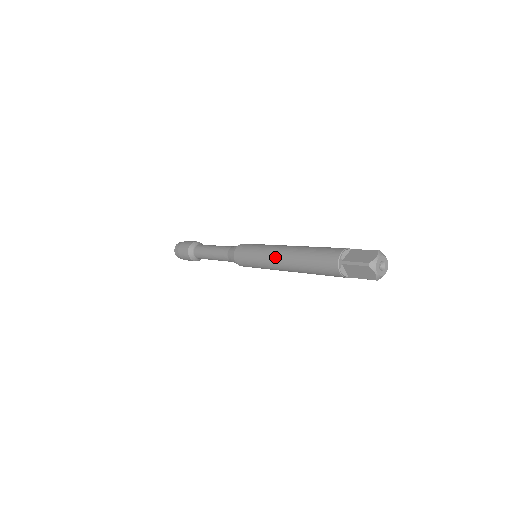
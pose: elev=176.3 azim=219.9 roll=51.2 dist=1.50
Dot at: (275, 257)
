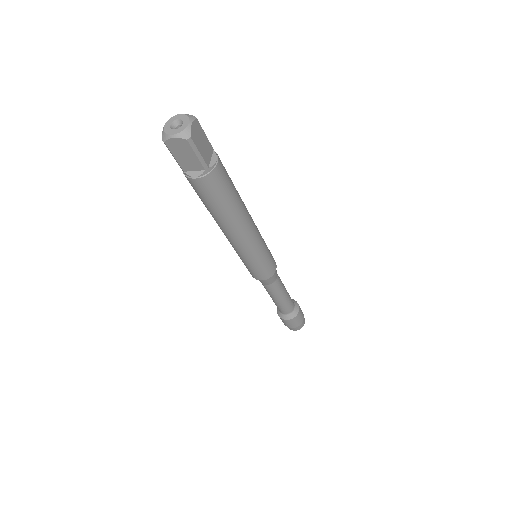
Dot at: occluded
